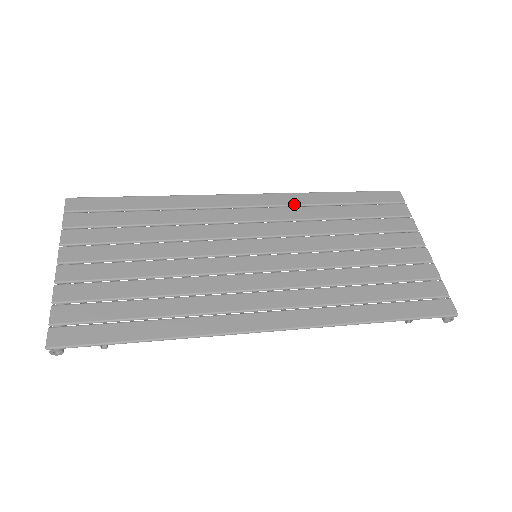
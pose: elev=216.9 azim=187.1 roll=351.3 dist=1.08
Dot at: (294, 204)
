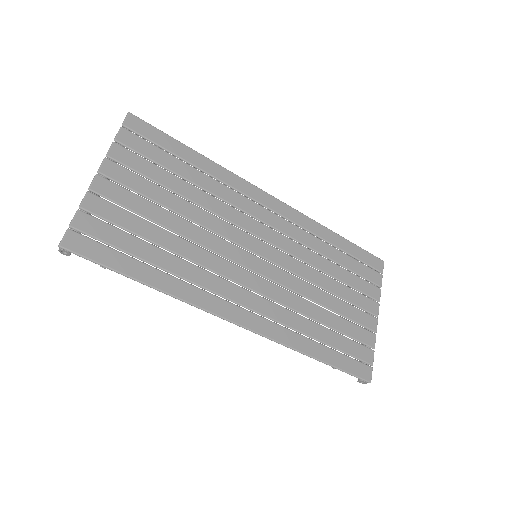
Dot at: (305, 228)
